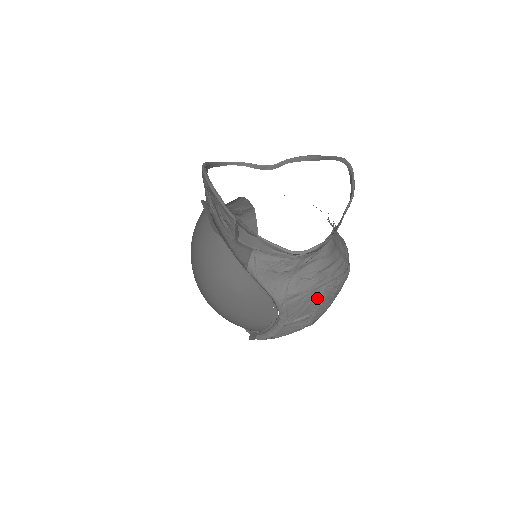
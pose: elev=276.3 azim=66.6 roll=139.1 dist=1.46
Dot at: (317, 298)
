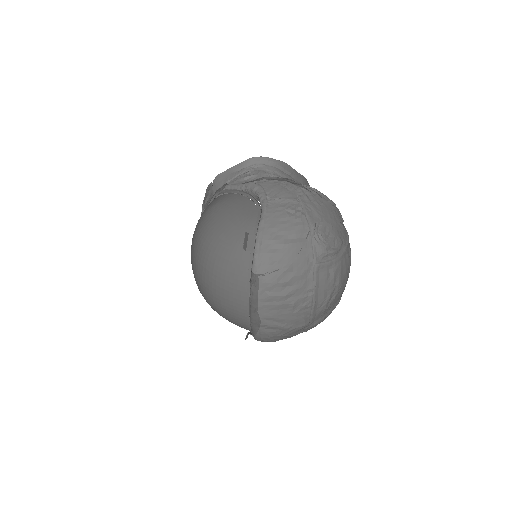
Dot at: (292, 186)
